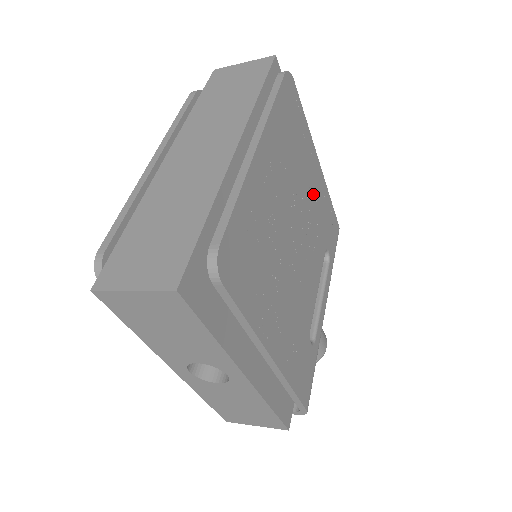
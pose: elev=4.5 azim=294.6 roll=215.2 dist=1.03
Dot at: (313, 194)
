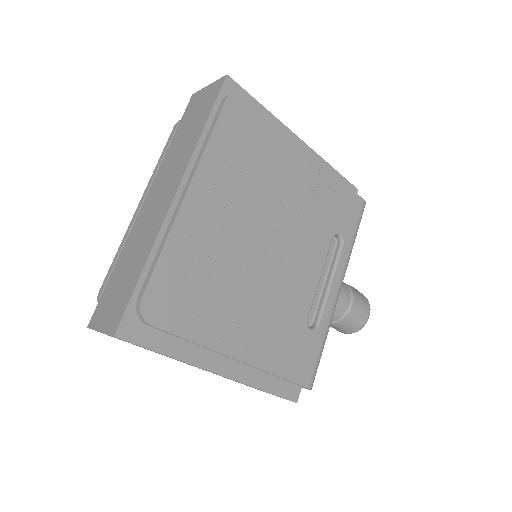
Dot at: (300, 190)
